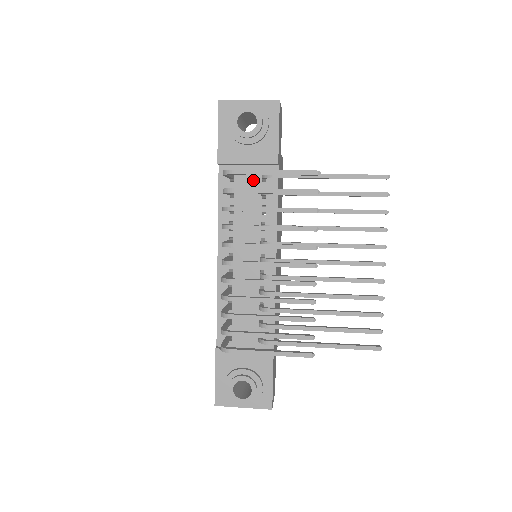
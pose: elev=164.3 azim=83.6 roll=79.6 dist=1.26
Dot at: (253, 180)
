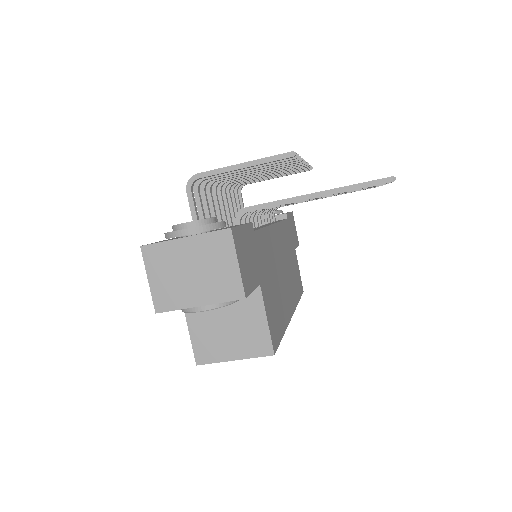
Dot at: occluded
